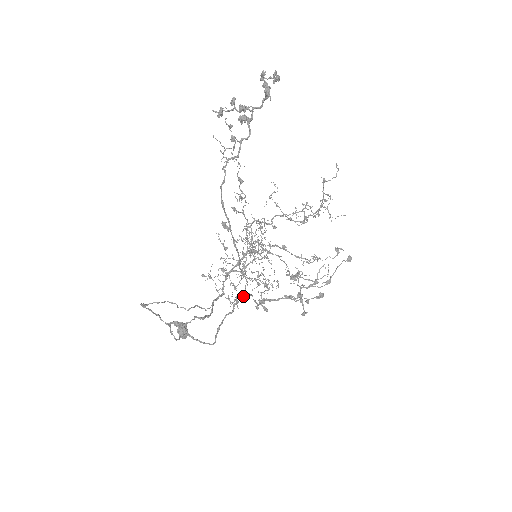
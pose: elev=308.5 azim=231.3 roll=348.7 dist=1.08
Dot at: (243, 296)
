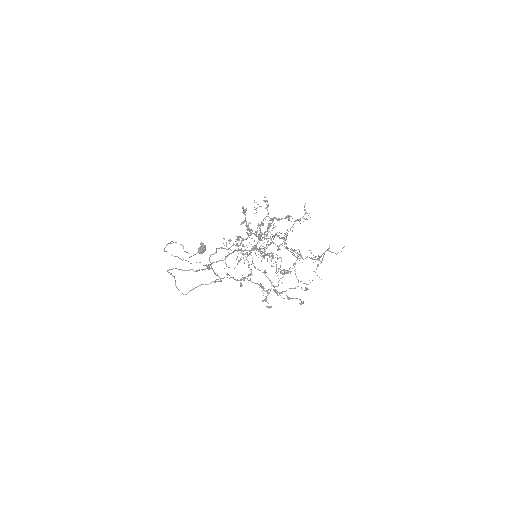
Dot at: (227, 275)
